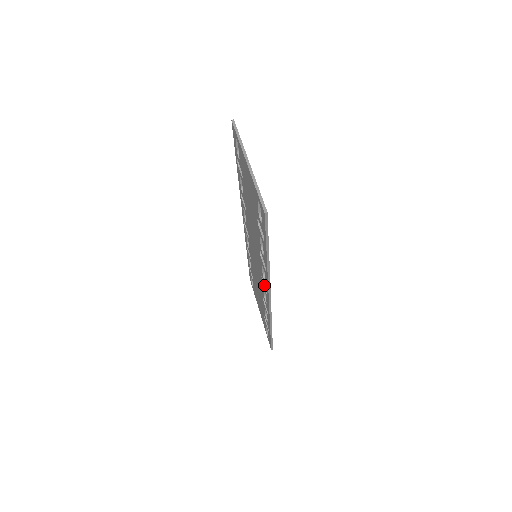
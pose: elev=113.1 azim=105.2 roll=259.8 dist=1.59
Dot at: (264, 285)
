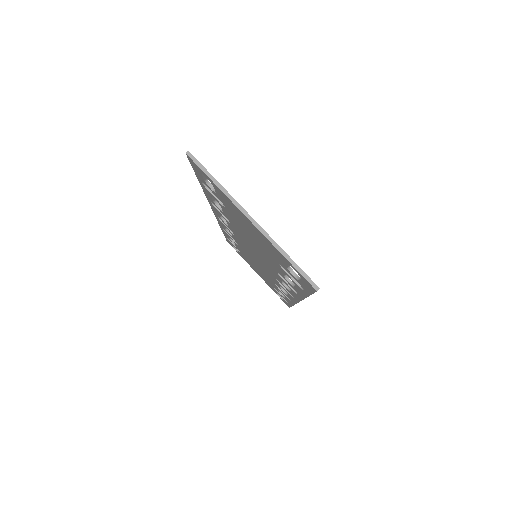
Dot at: (282, 286)
